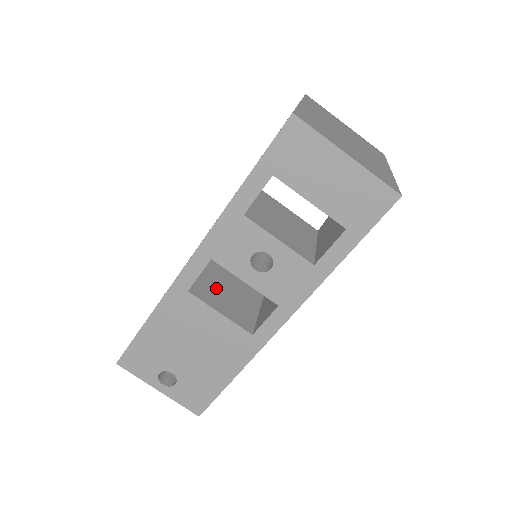
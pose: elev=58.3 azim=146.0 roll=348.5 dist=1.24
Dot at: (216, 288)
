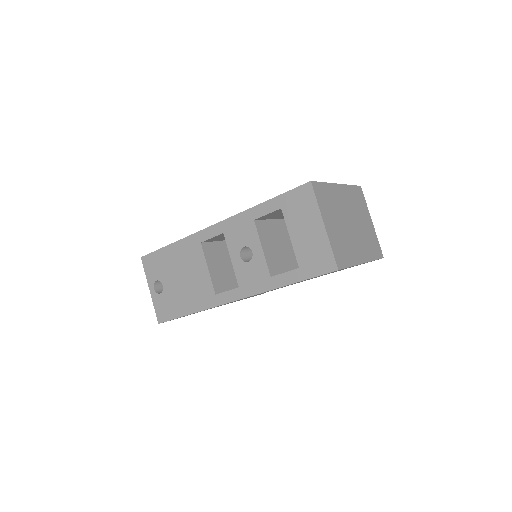
Dot at: (220, 256)
